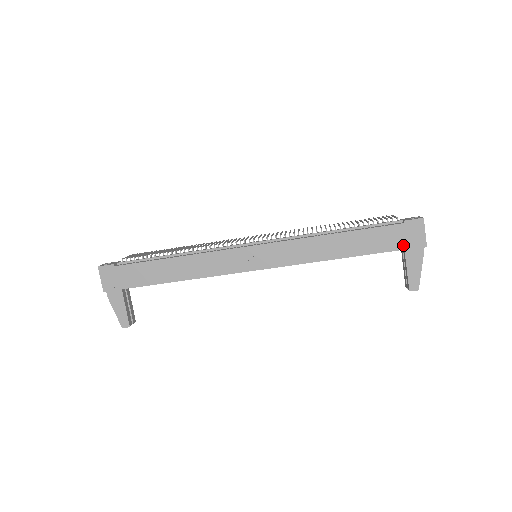
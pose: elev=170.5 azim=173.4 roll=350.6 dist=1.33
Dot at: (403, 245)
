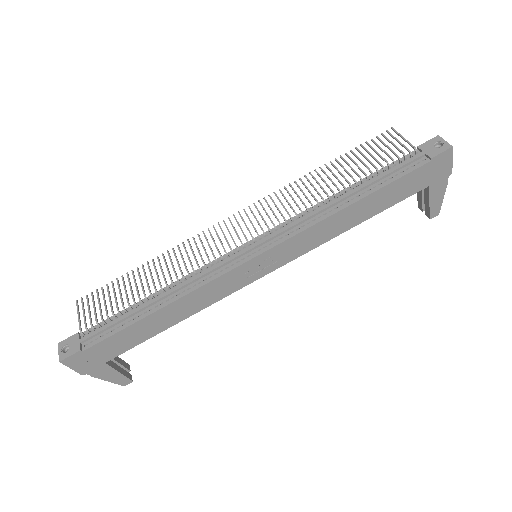
Dot at: (428, 183)
